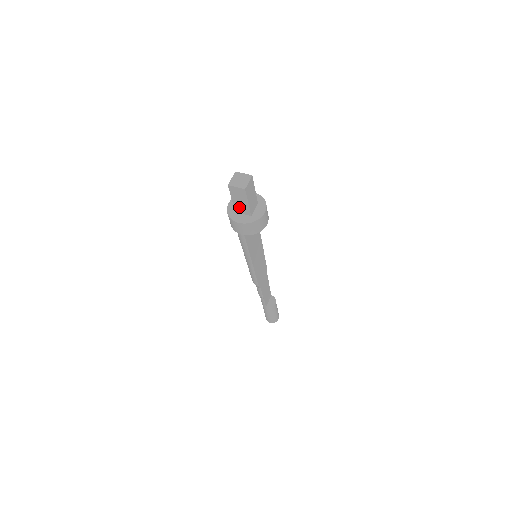
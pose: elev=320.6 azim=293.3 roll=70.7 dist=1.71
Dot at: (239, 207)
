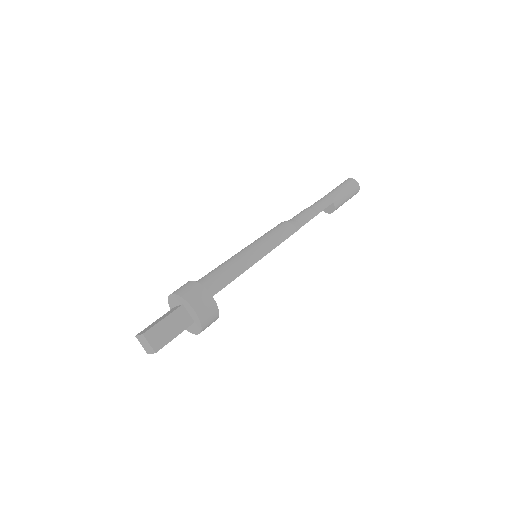
Dot at: occluded
